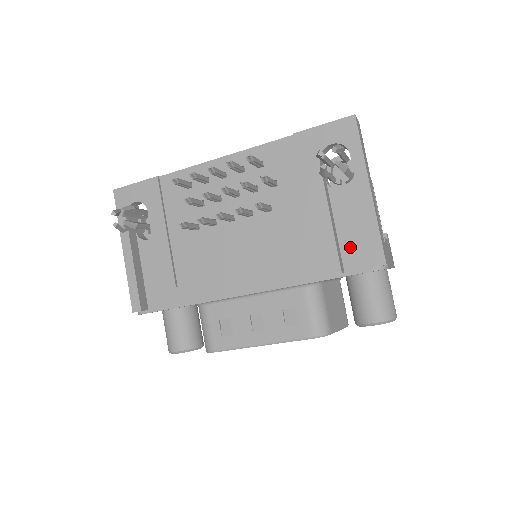
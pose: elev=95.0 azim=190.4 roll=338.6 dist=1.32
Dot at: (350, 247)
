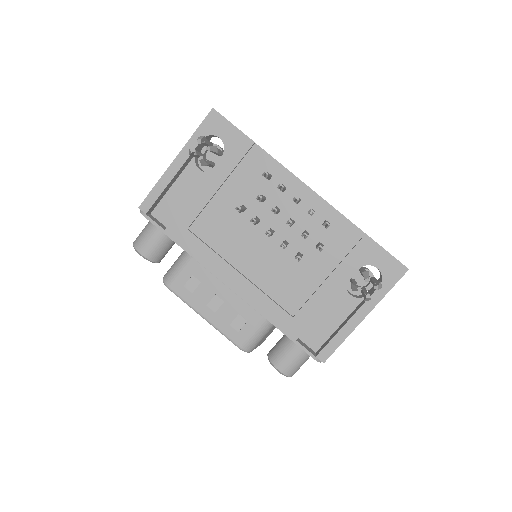
Dot at: (316, 328)
